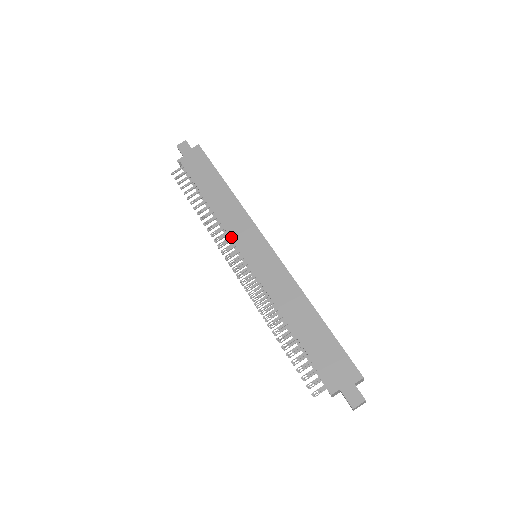
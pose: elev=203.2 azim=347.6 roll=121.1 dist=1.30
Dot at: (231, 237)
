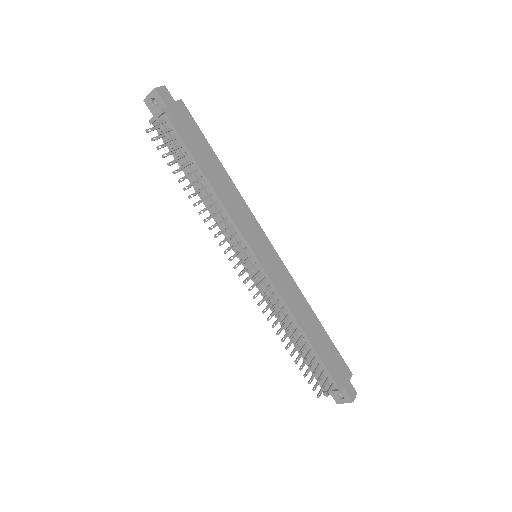
Dot at: (241, 231)
